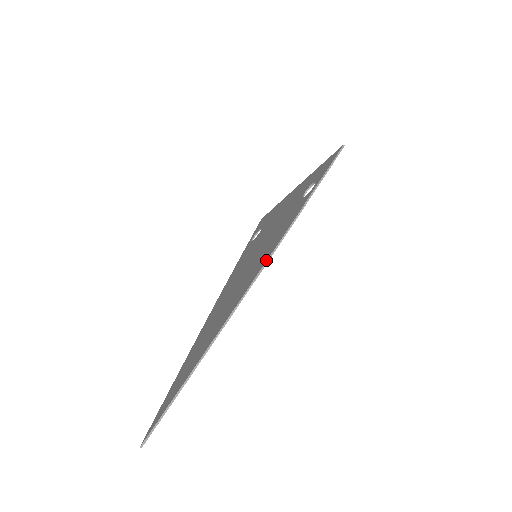
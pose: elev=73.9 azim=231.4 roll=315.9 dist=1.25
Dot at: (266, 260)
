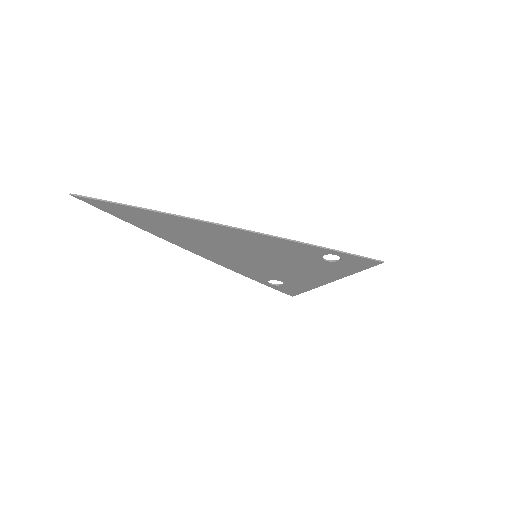
Dot at: occluded
